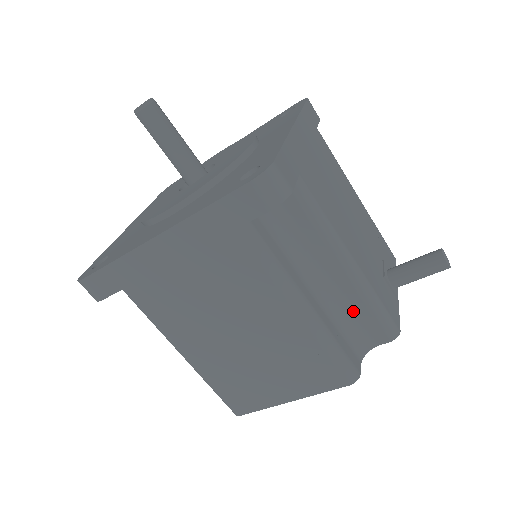
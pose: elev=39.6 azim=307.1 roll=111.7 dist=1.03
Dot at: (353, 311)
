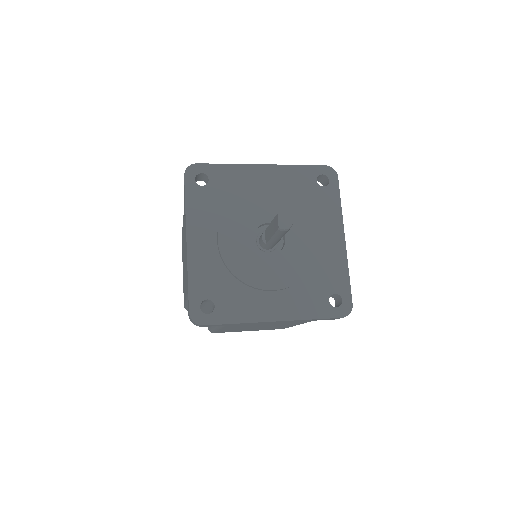
Dot at: occluded
